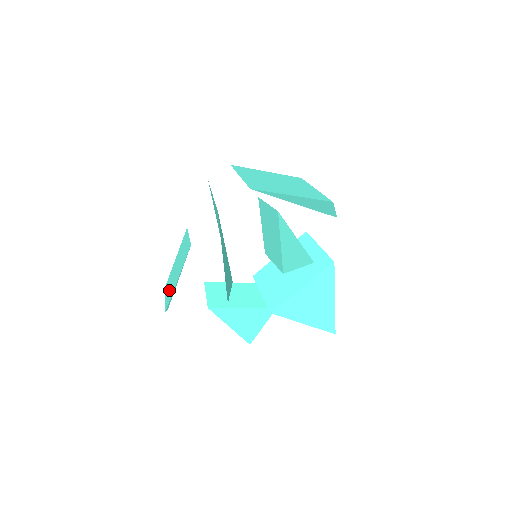
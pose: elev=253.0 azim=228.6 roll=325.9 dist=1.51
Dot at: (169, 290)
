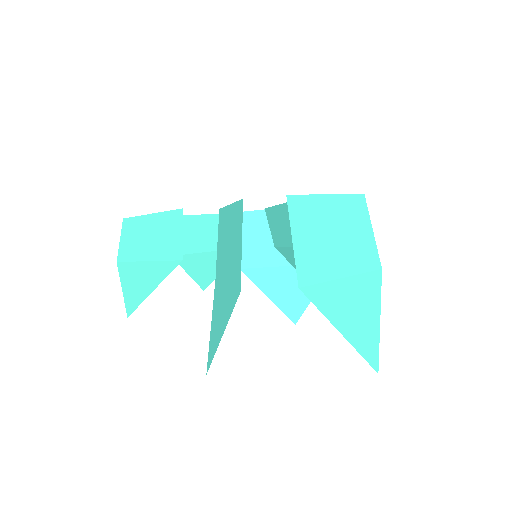
Dot at: (130, 243)
